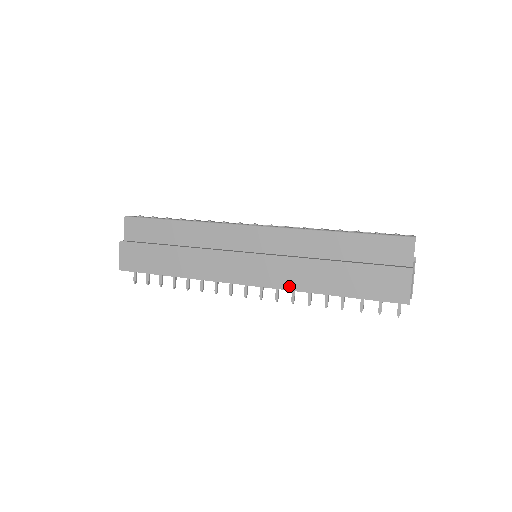
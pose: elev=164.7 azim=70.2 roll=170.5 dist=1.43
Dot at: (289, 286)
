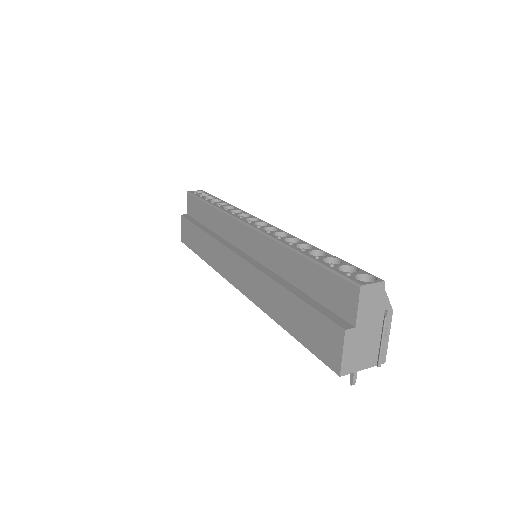
Dot at: (257, 301)
